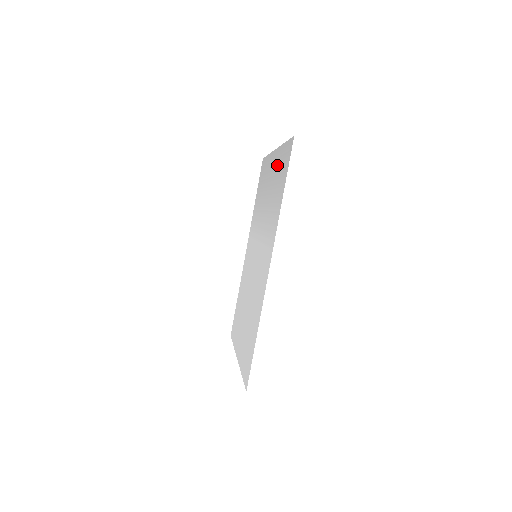
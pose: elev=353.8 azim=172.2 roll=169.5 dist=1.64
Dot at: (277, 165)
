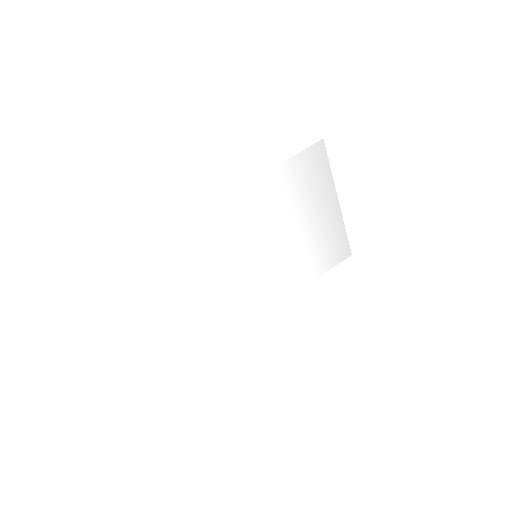
Dot at: (319, 192)
